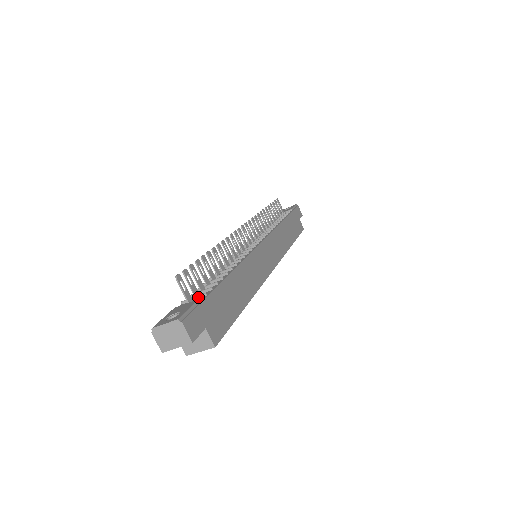
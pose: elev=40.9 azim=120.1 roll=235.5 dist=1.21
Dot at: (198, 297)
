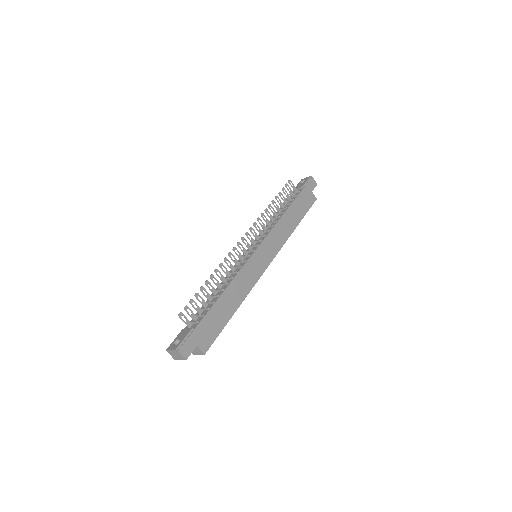
Dot at: (195, 323)
